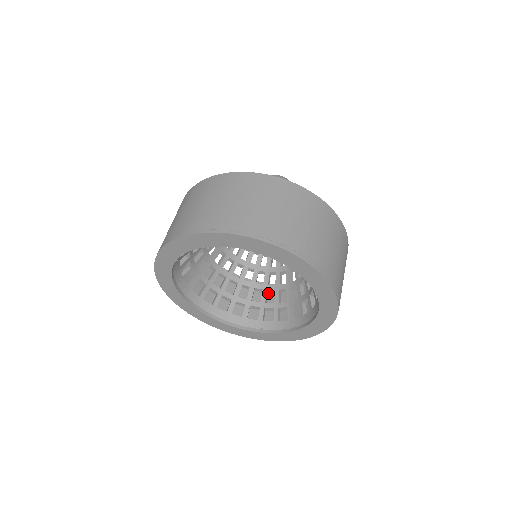
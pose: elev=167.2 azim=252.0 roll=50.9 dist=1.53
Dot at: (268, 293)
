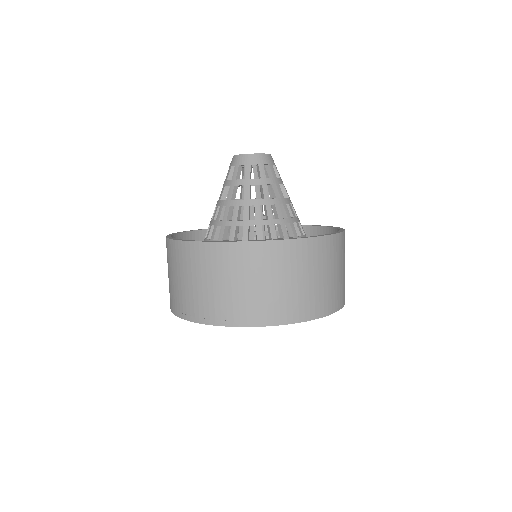
Dot at: occluded
